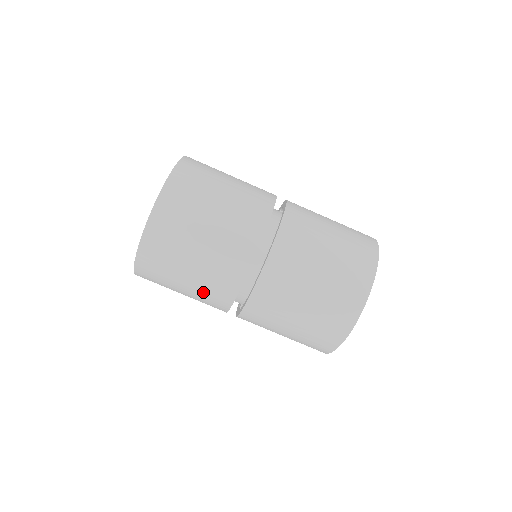
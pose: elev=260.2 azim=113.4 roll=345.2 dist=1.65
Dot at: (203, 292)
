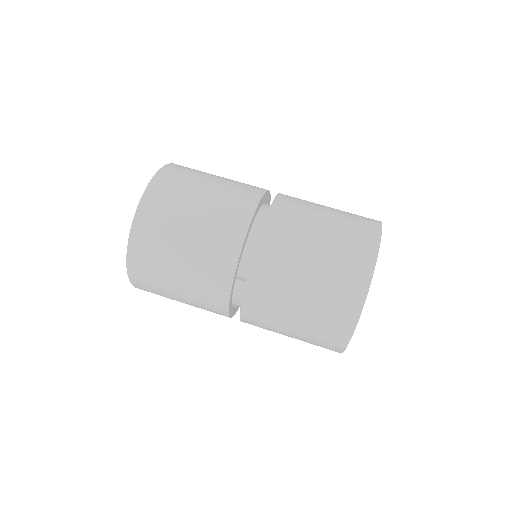
Dot at: (213, 224)
